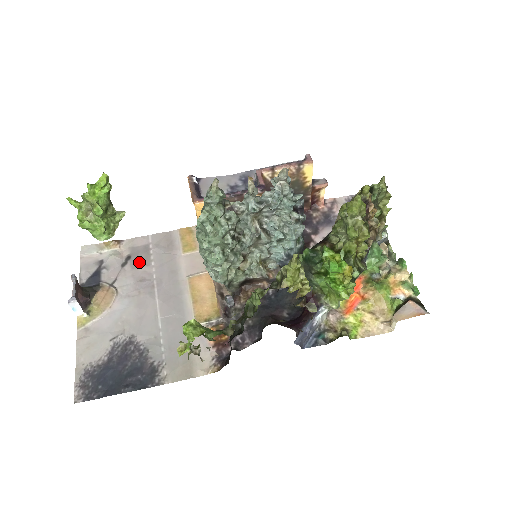
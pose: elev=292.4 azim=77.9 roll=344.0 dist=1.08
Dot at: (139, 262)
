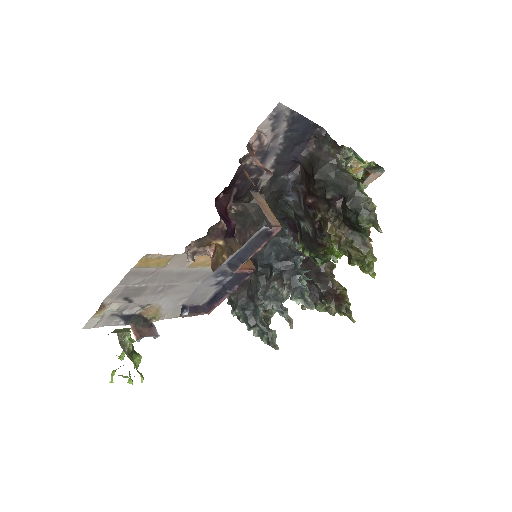
Dot at: (139, 293)
